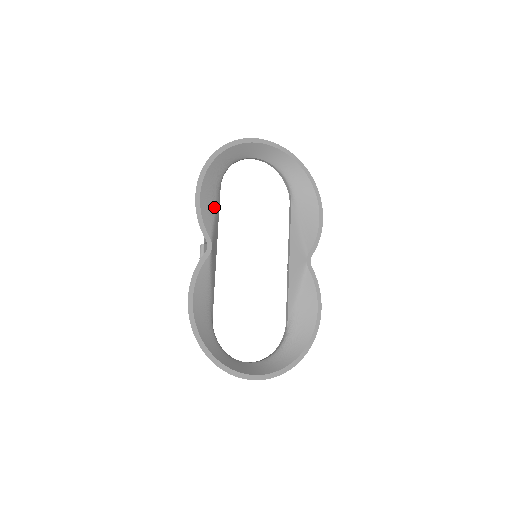
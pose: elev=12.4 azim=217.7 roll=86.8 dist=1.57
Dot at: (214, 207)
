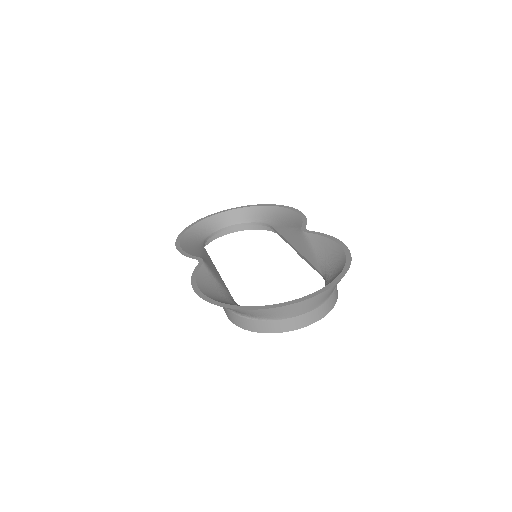
Dot at: (199, 251)
